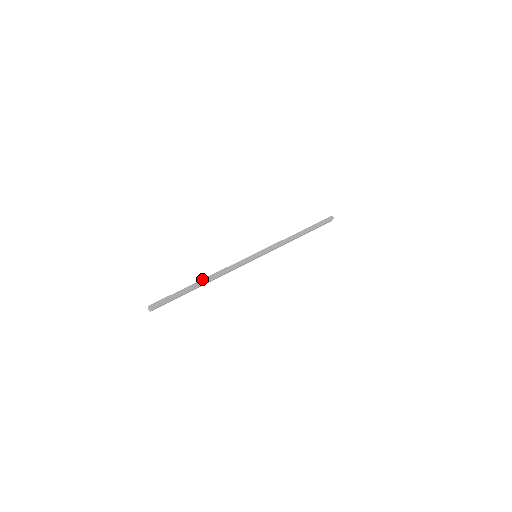
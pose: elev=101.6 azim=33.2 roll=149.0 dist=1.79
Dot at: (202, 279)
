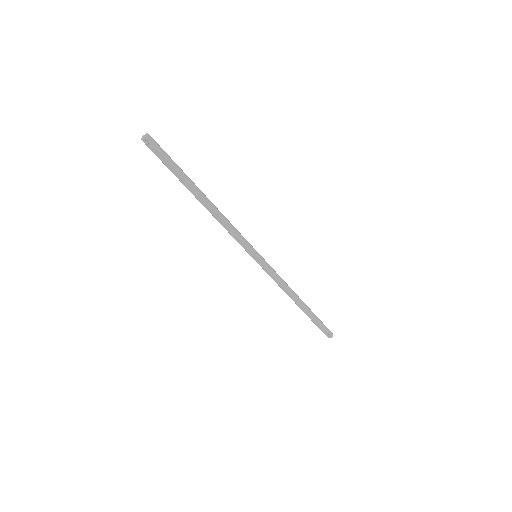
Dot at: (204, 194)
